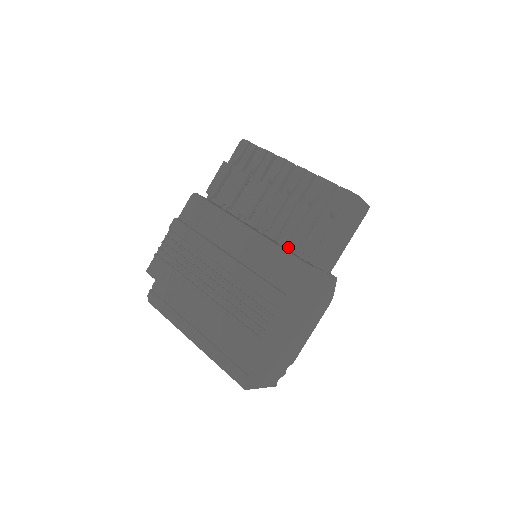
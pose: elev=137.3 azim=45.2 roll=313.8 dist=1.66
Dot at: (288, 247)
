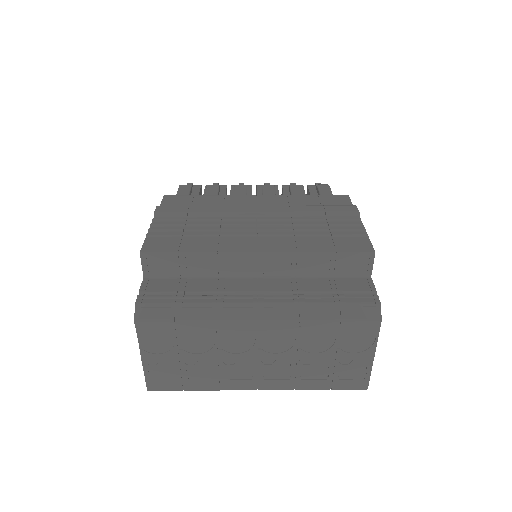
Dot at: occluded
